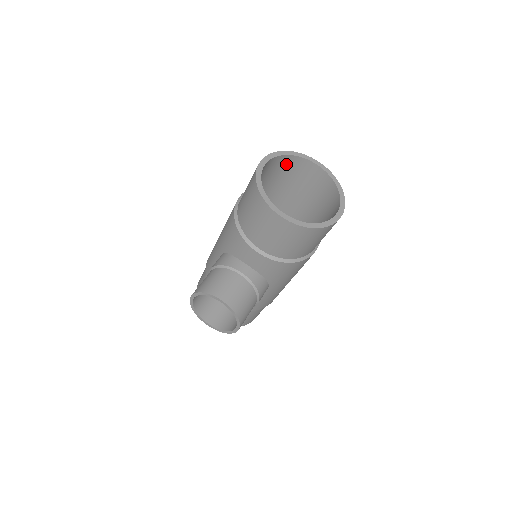
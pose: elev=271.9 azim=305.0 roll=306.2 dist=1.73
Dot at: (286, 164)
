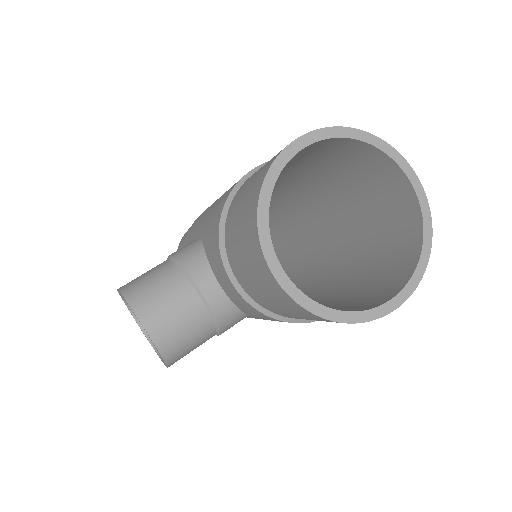
Dot at: (355, 152)
